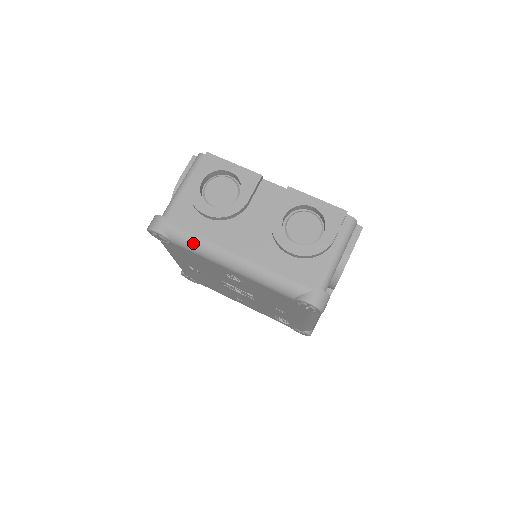
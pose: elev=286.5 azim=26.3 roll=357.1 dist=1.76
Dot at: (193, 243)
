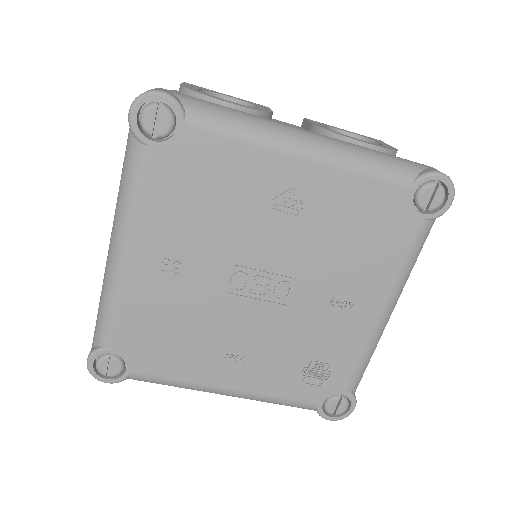
Dot at: (232, 115)
